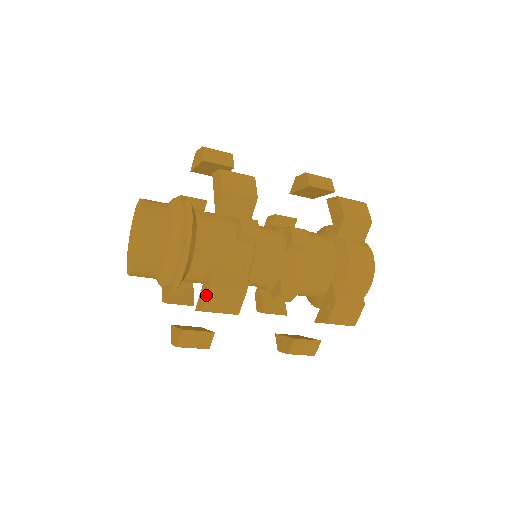
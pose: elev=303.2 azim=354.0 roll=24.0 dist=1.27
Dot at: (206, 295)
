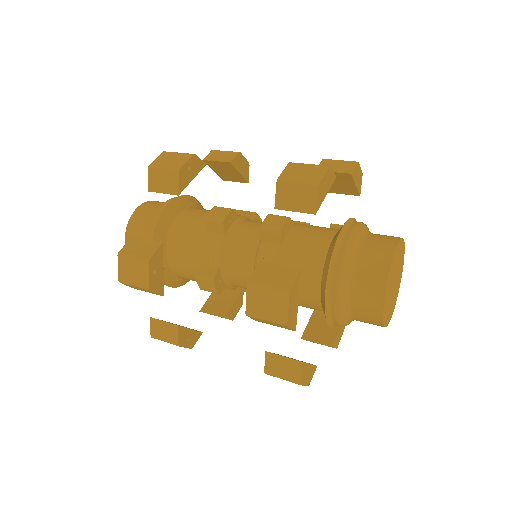
Dot at: (119, 264)
